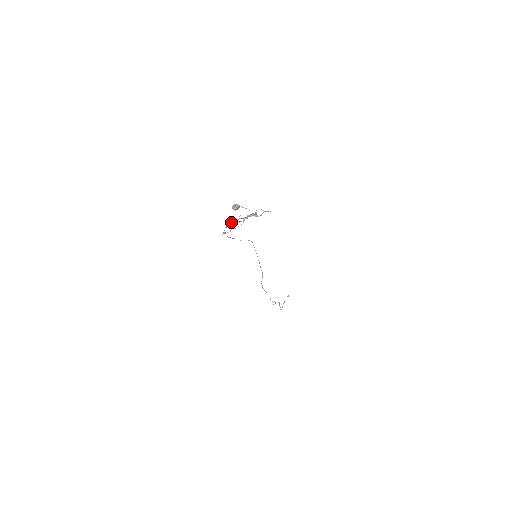
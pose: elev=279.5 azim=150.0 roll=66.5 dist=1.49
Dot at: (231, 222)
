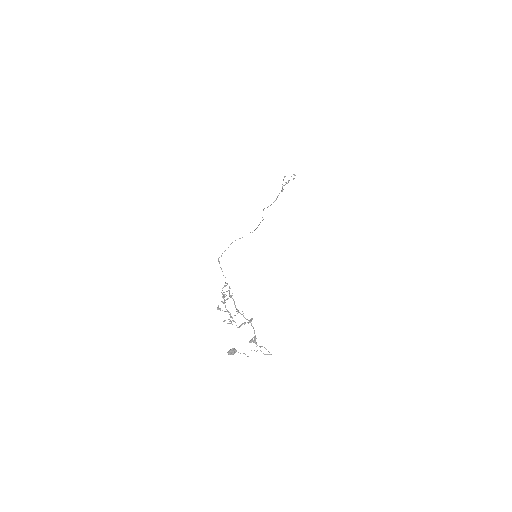
Dot at: (227, 299)
